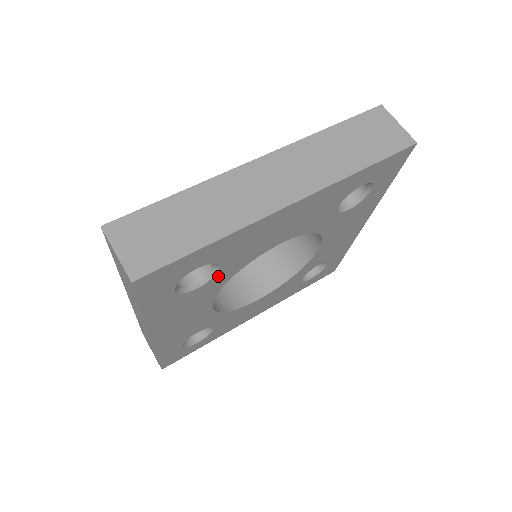
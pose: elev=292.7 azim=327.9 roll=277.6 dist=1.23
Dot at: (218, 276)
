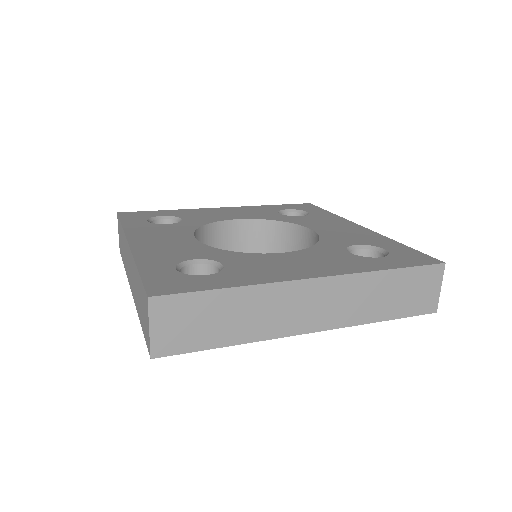
Dot at: occluded
